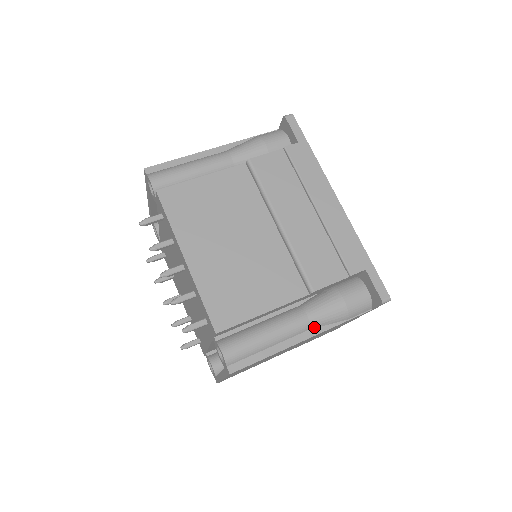
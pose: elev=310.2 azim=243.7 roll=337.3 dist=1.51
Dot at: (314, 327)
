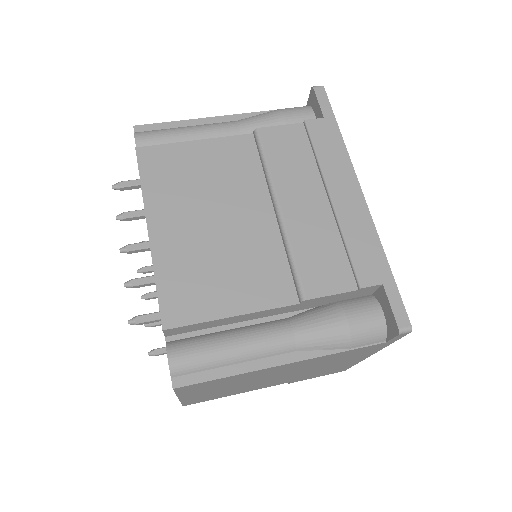
Dot at: (301, 349)
